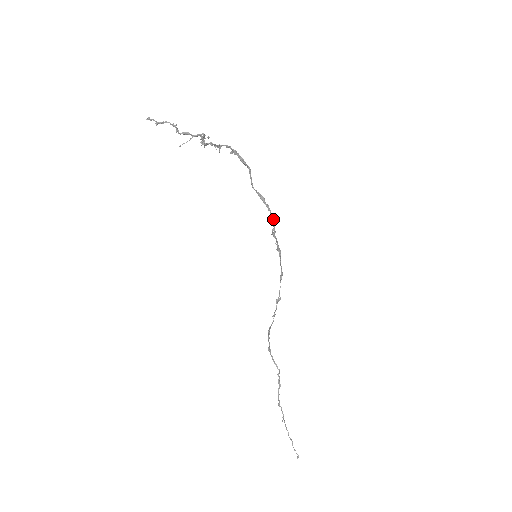
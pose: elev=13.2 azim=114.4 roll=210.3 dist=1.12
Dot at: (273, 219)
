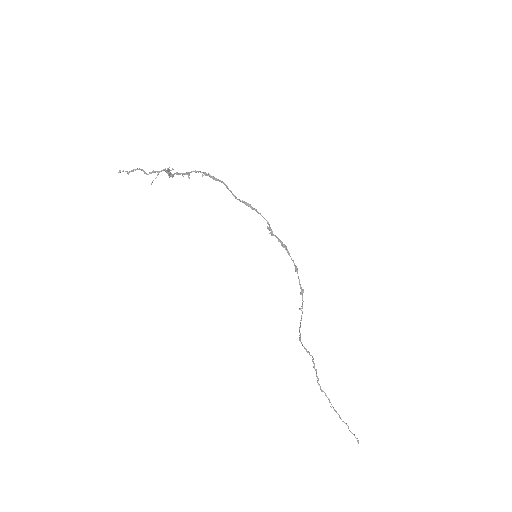
Dot at: occluded
